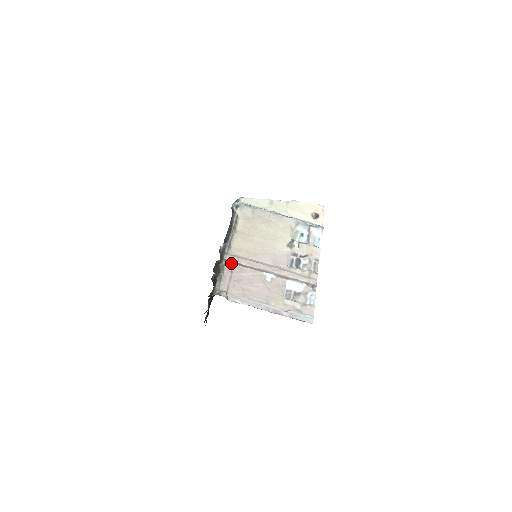
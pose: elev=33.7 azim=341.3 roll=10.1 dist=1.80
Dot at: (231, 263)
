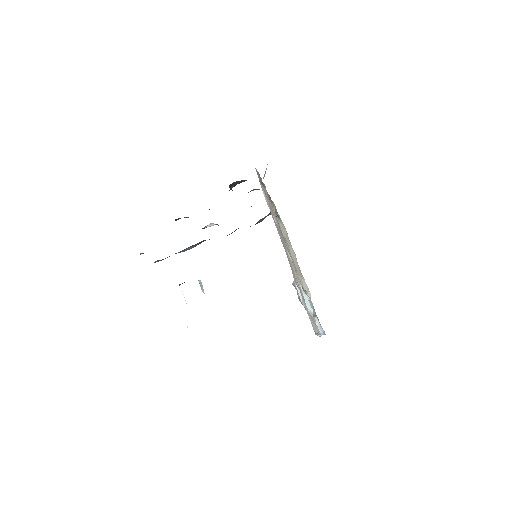
Dot at: occluded
